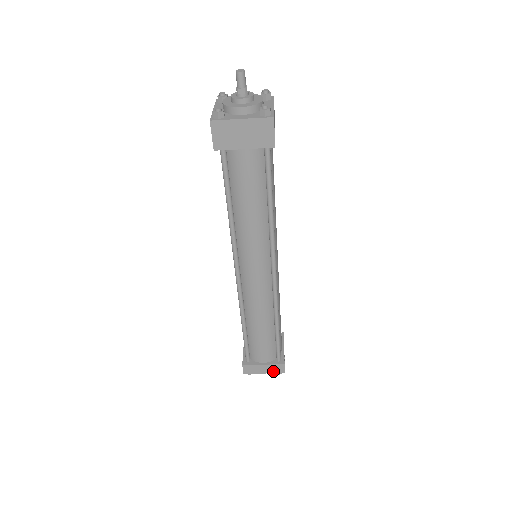
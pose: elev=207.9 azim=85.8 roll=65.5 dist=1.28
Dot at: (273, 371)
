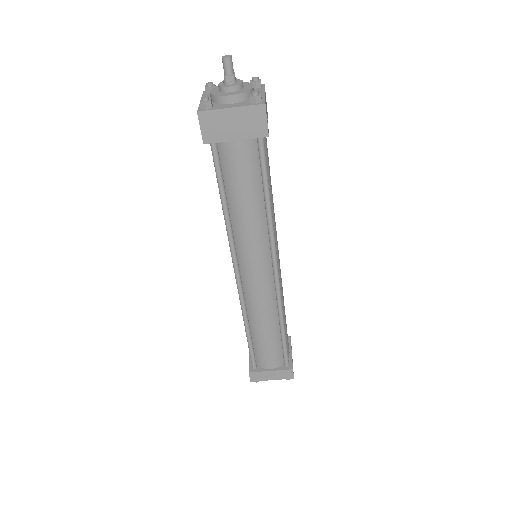
Dot at: (281, 377)
